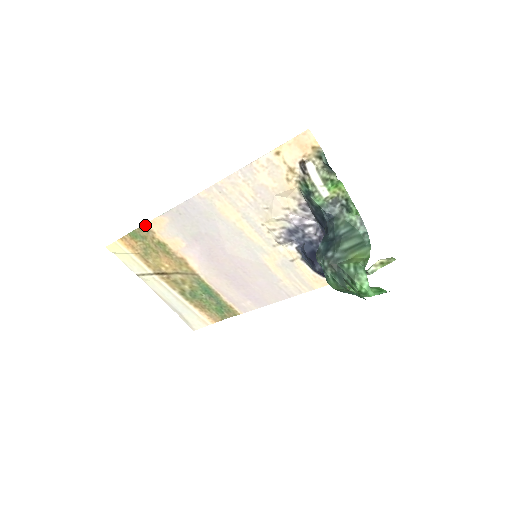
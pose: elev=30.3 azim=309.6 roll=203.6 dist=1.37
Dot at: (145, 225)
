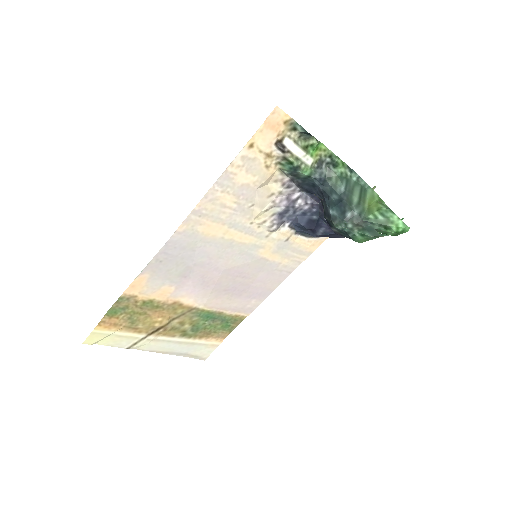
Dot at: (122, 295)
